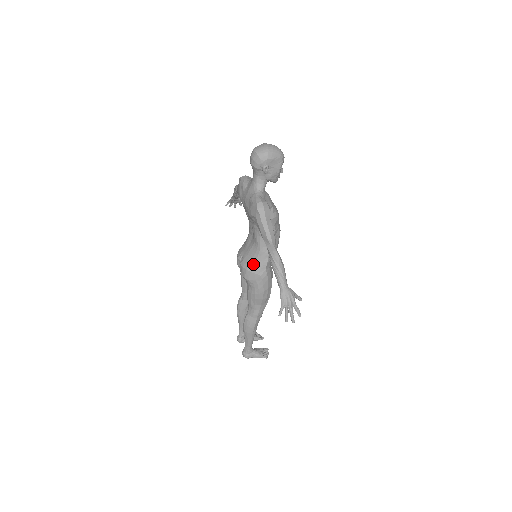
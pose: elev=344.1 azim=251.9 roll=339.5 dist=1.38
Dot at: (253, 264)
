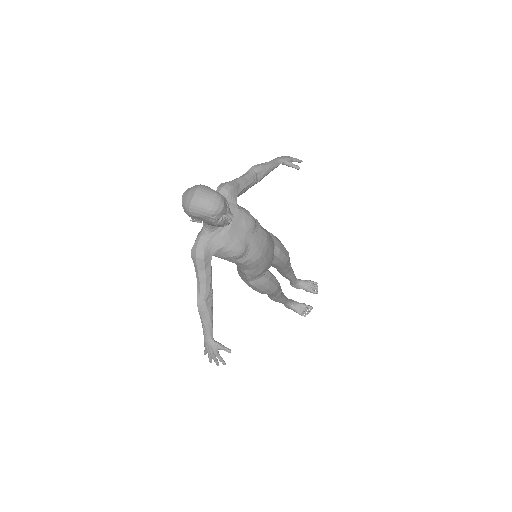
Dot at: (238, 271)
